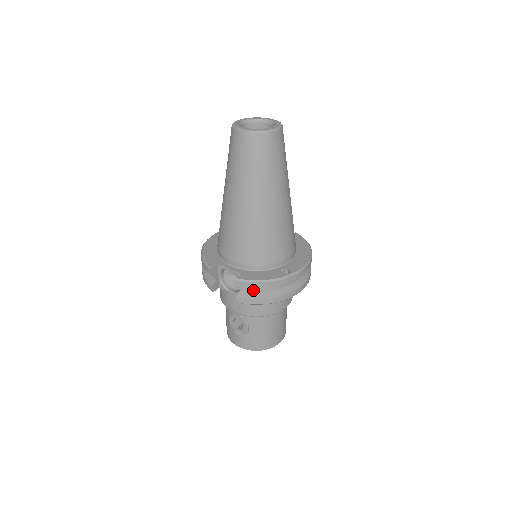
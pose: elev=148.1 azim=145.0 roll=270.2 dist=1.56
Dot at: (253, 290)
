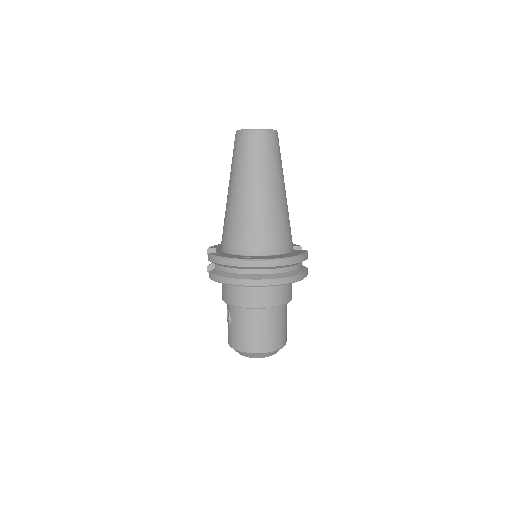
Dot at: (220, 269)
